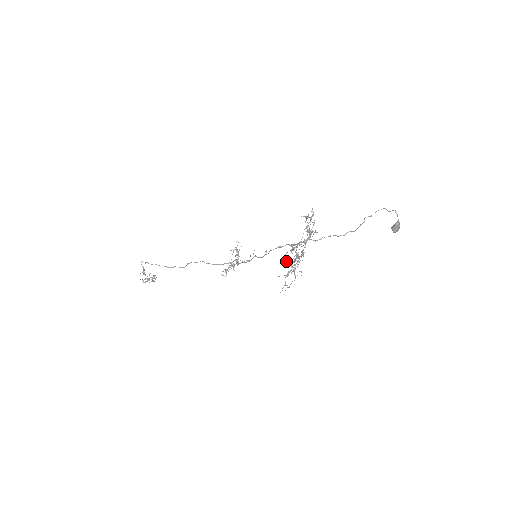
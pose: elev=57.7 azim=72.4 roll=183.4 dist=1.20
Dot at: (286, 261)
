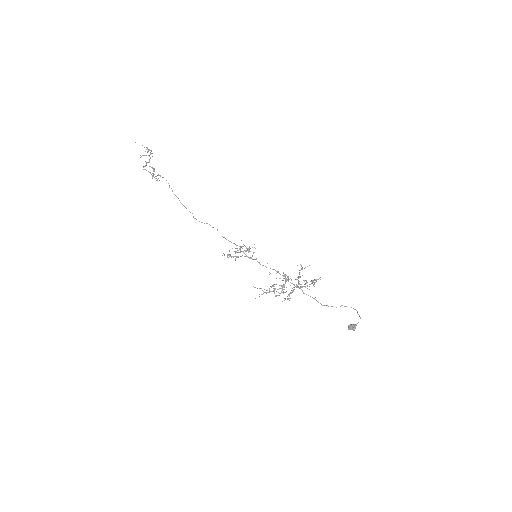
Dot at: (276, 291)
